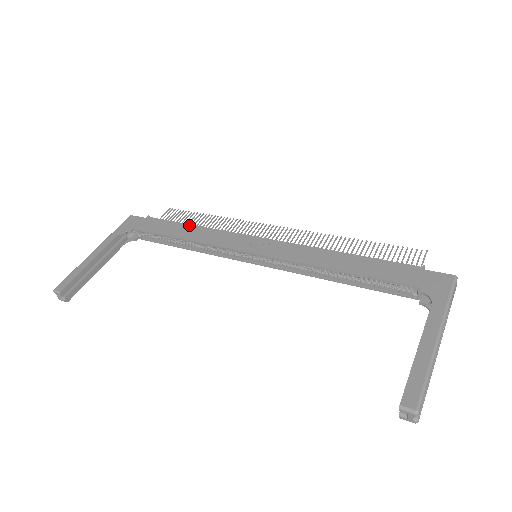
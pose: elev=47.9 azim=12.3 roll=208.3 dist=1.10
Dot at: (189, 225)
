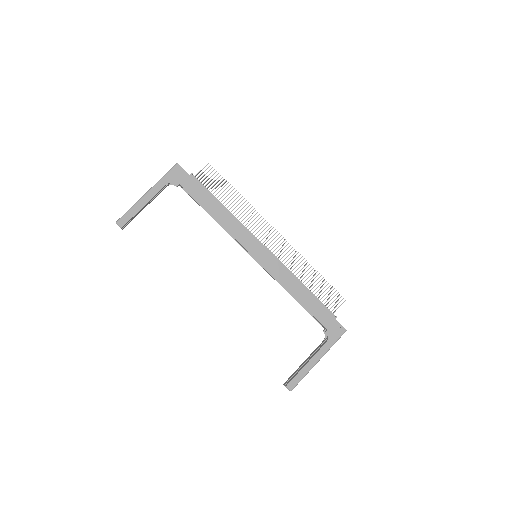
Dot at: (221, 205)
